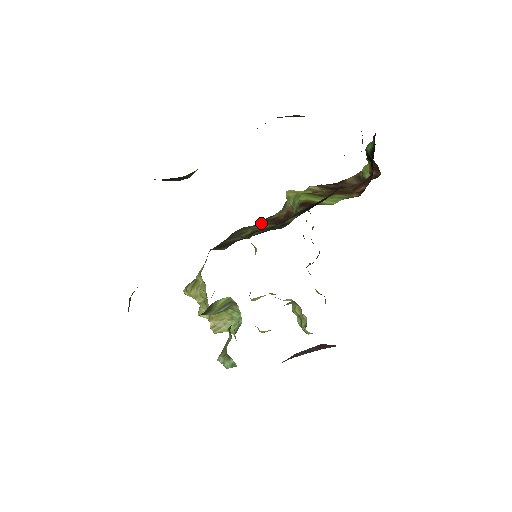
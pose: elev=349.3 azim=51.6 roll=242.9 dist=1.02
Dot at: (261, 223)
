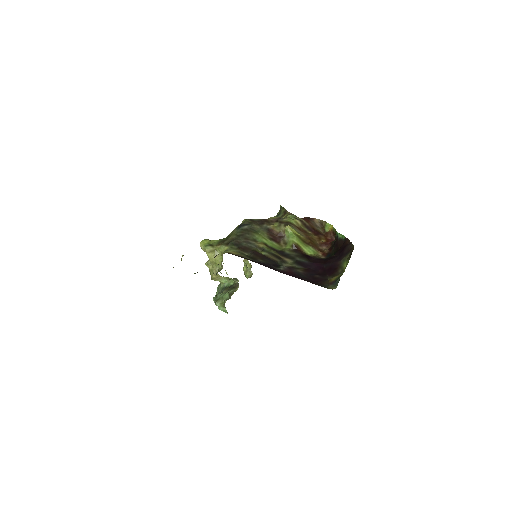
Dot at: (263, 231)
